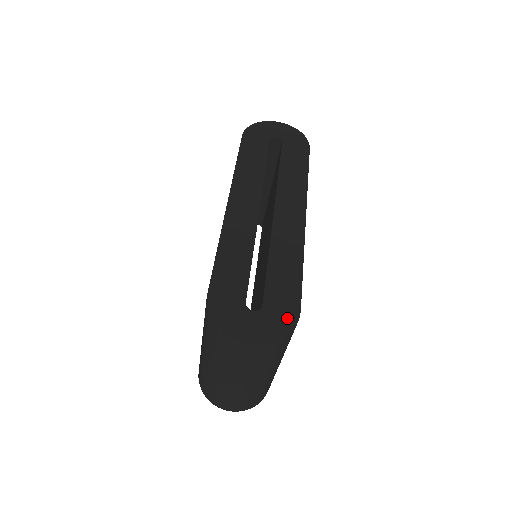
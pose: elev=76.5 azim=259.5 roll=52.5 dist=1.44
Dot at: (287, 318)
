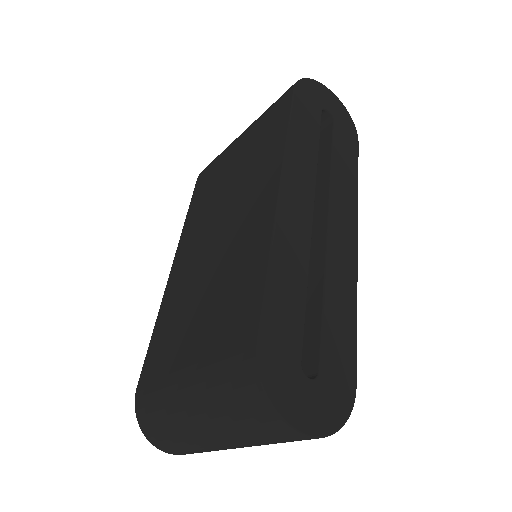
Dot at: (345, 396)
